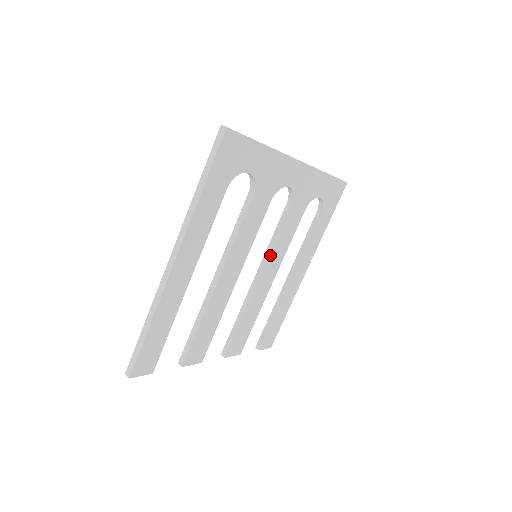
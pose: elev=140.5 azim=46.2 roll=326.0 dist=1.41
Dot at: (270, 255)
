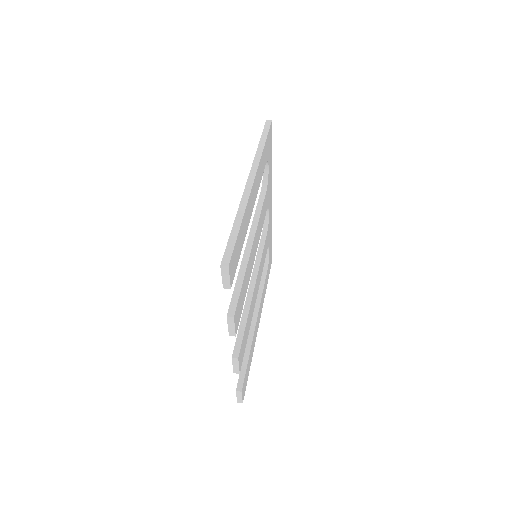
Dot at: (259, 266)
